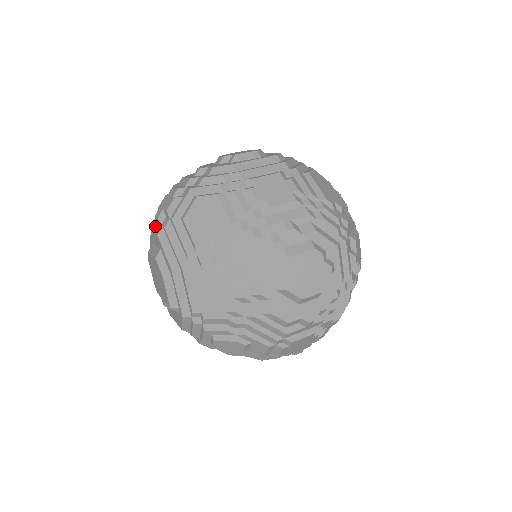
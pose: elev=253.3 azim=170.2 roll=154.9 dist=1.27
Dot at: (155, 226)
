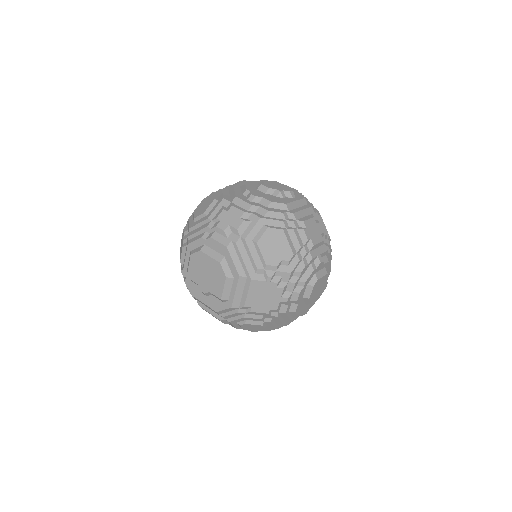
Dot at: (216, 234)
